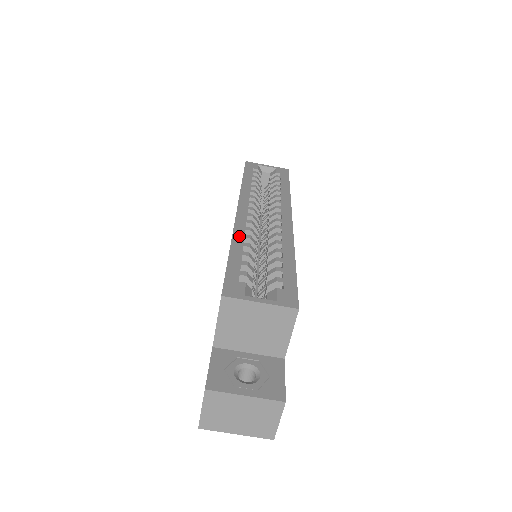
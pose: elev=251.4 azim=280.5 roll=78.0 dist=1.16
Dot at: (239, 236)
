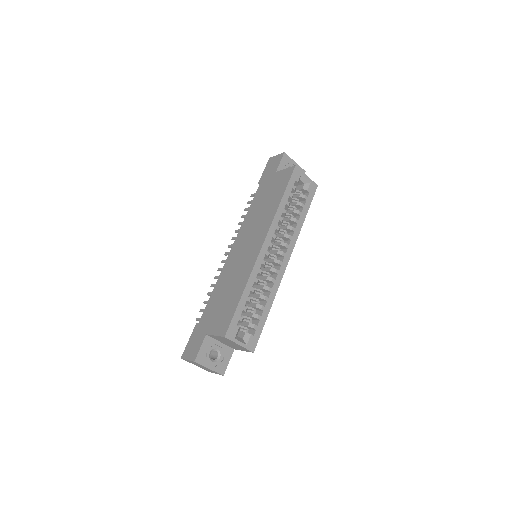
Dot at: (252, 280)
